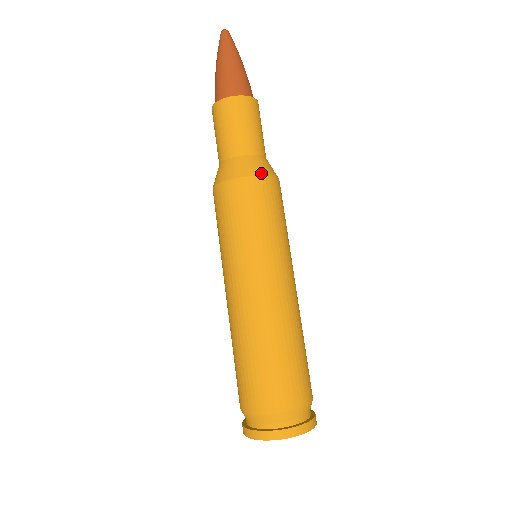
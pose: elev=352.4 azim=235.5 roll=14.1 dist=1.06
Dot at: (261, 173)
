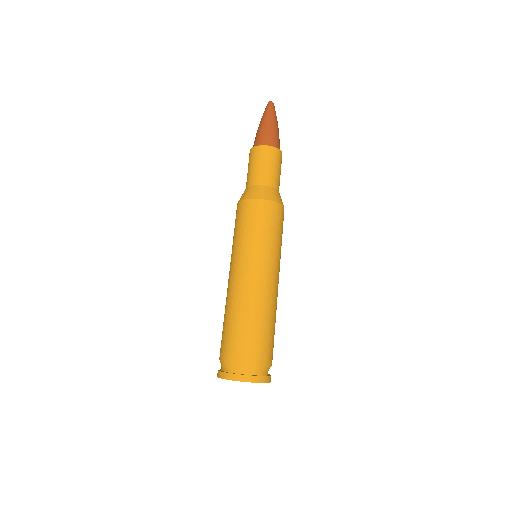
Dot at: (261, 198)
